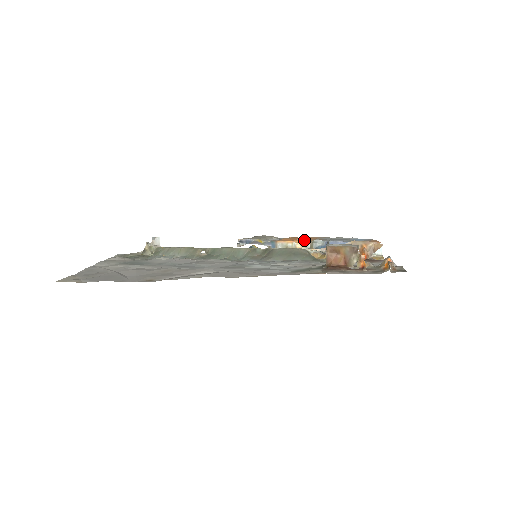
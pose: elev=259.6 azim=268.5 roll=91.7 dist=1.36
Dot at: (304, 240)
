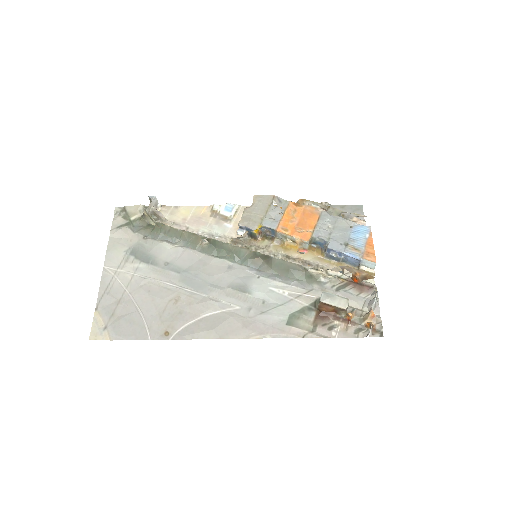
Dot at: (303, 253)
